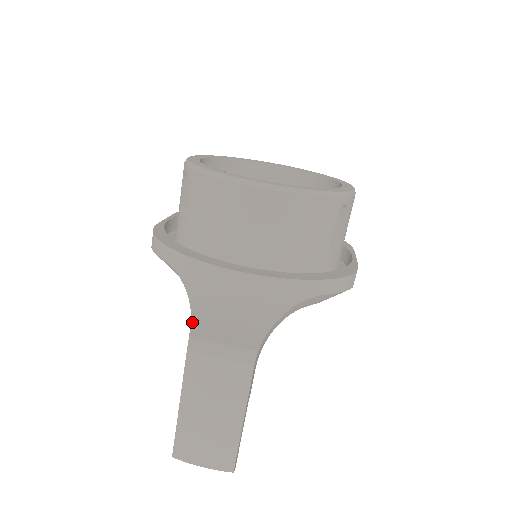
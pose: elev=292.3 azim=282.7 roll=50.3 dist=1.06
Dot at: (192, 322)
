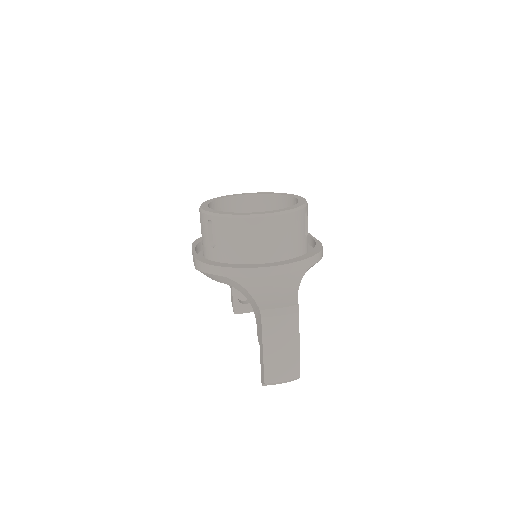
Dot at: (257, 303)
